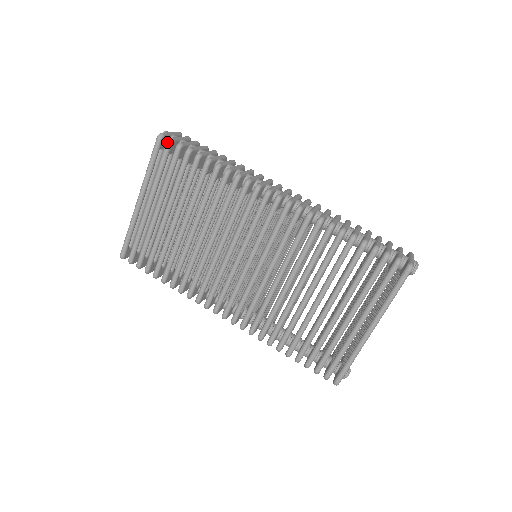
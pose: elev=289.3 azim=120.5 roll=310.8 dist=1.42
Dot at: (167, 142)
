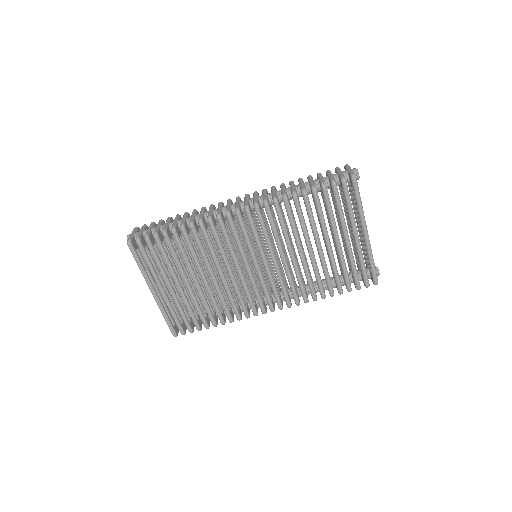
Dot at: (137, 242)
